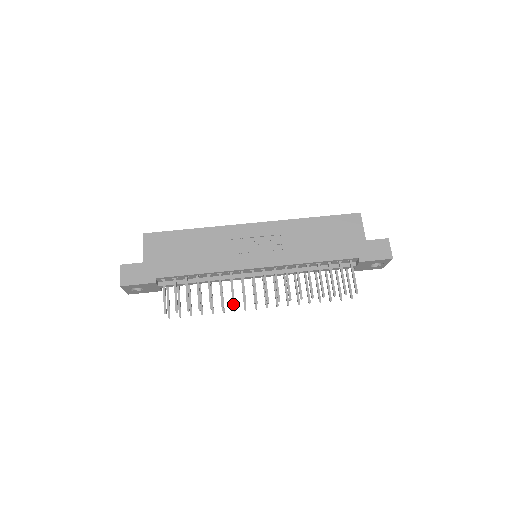
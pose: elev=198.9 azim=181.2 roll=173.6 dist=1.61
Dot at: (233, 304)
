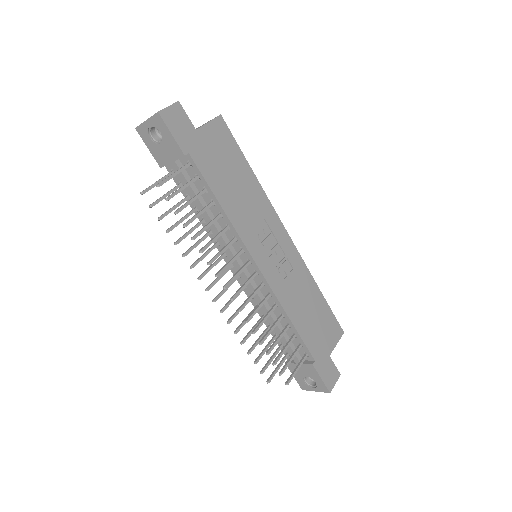
Dot at: (211, 261)
